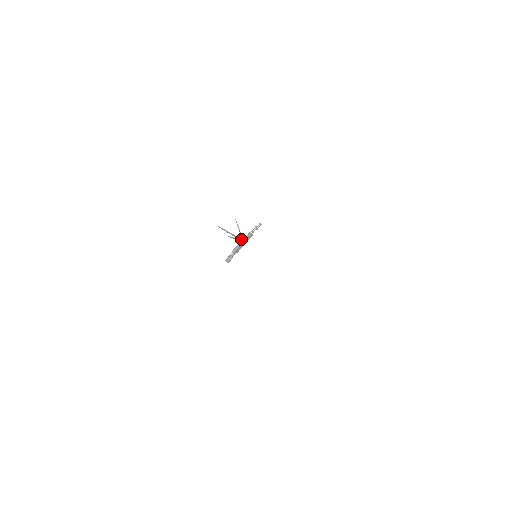
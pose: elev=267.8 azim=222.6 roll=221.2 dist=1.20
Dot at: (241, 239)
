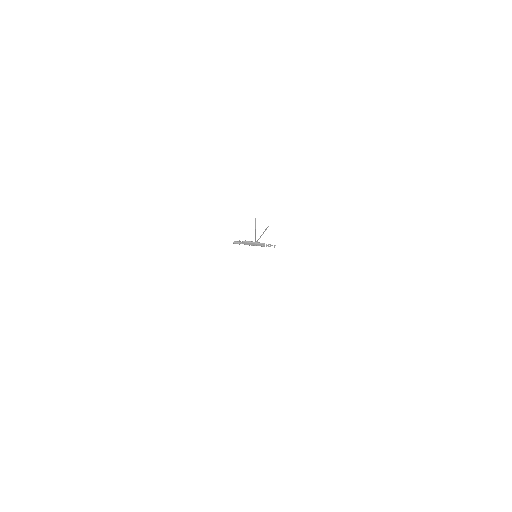
Dot at: occluded
